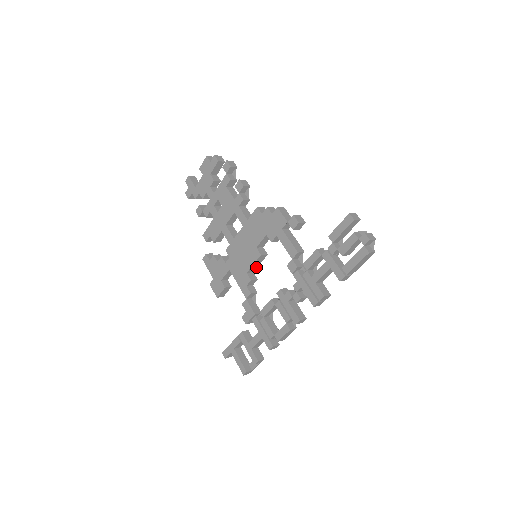
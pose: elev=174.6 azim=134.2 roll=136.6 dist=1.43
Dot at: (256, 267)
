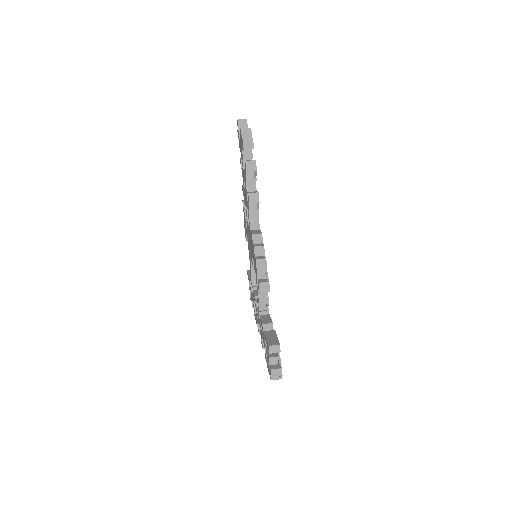
Dot at: occluded
